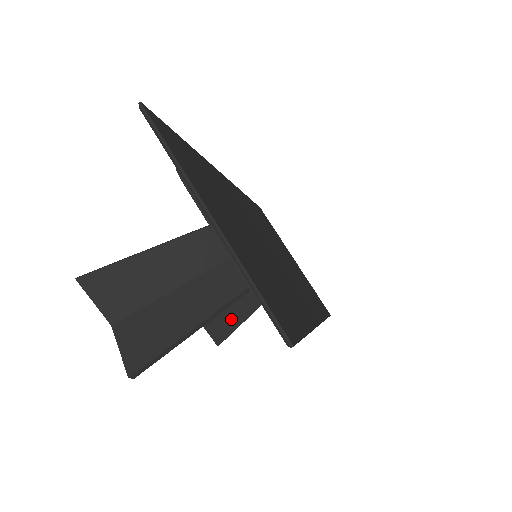
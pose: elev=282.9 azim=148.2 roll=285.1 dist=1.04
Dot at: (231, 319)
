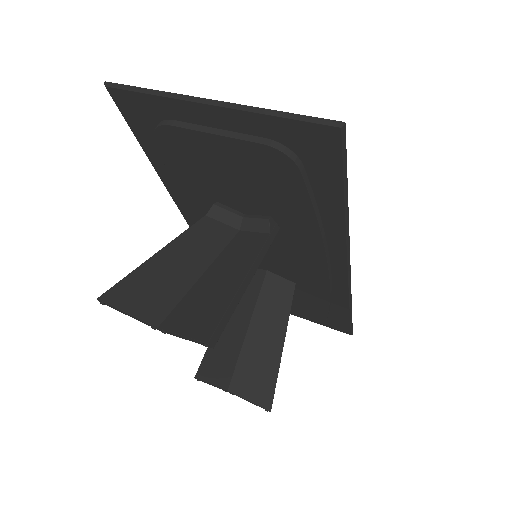
Dot at: (267, 366)
